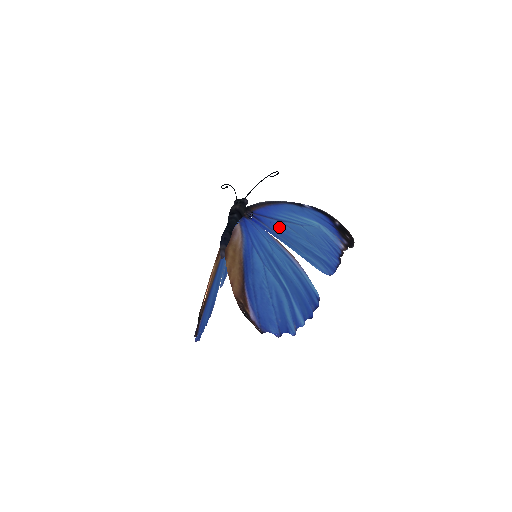
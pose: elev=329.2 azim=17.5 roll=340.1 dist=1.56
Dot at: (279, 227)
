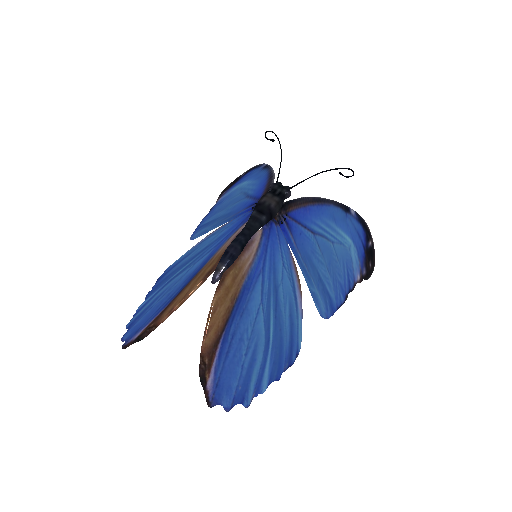
Dot at: (307, 242)
